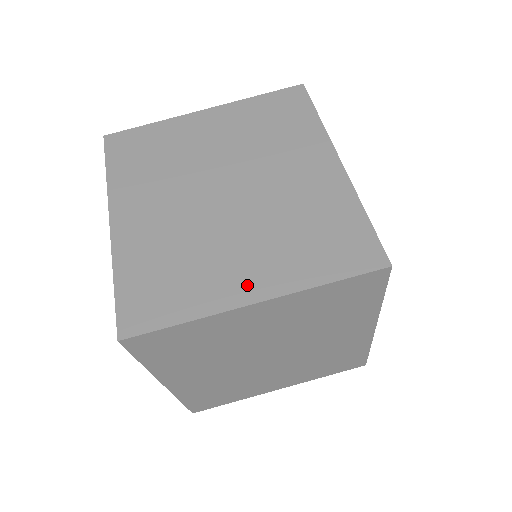
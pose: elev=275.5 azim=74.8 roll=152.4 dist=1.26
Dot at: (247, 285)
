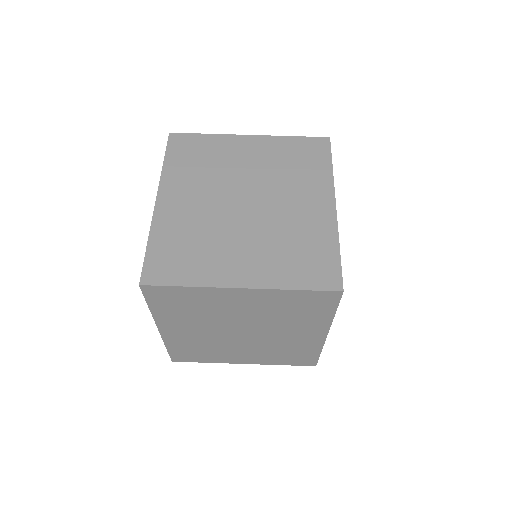
Dot at: (239, 274)
